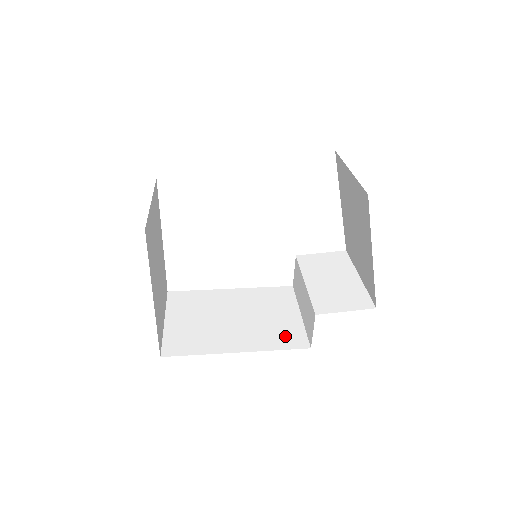
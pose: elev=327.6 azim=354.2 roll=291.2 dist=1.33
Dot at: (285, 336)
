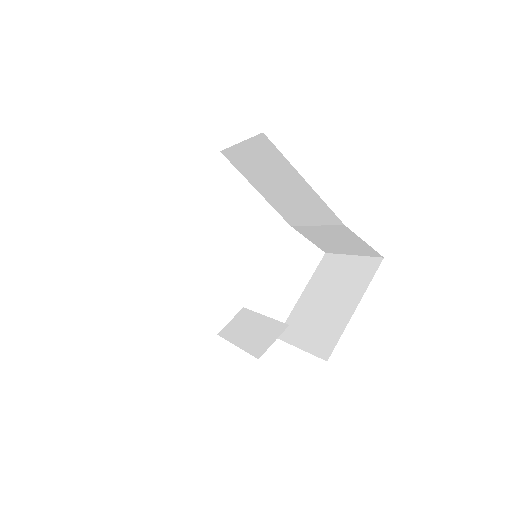
Dot at: occluded
